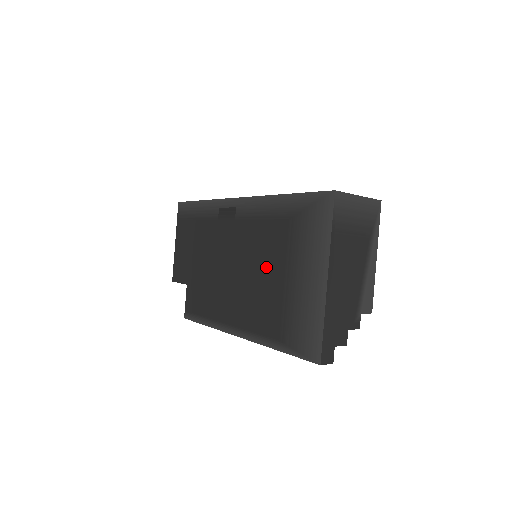
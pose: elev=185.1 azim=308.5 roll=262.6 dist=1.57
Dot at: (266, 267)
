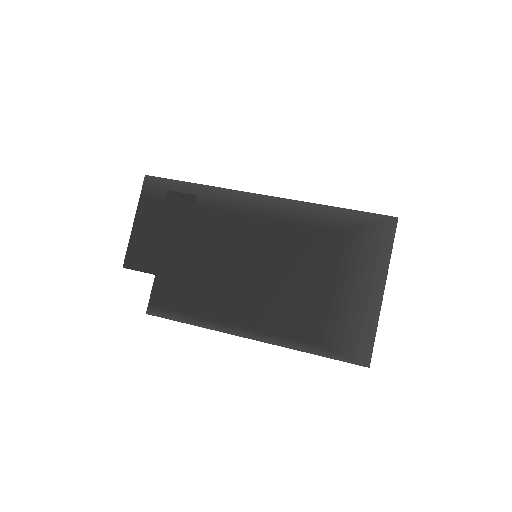
Dot at: (302, 272)
